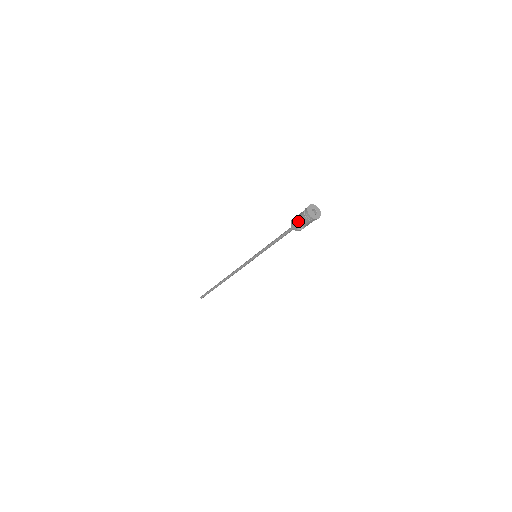
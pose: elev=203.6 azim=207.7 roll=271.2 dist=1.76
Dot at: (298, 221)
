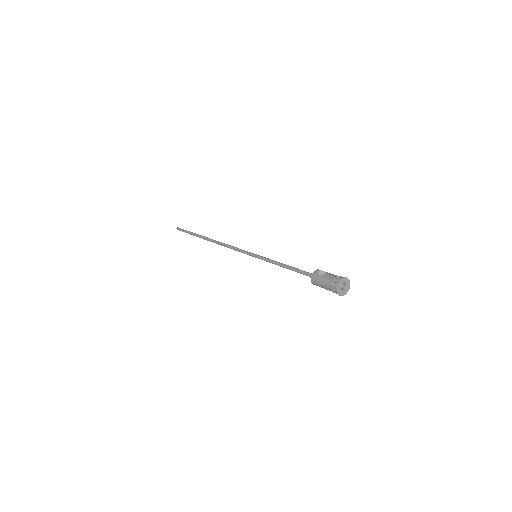
Dot at: (322, 287)
